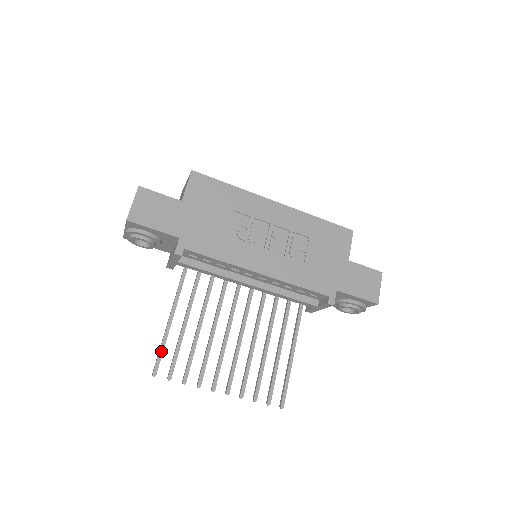
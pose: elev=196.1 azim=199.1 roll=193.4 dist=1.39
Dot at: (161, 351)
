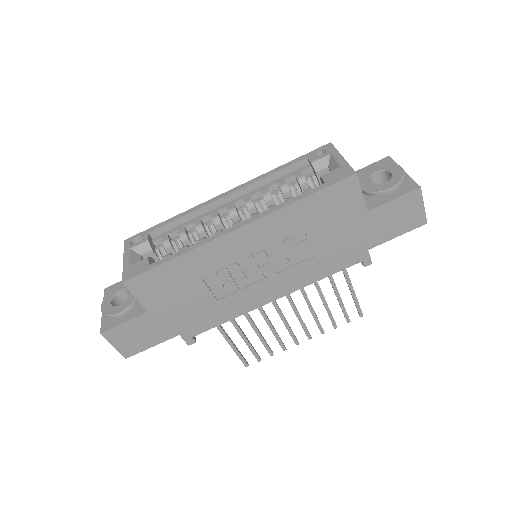
Dot at: (239, 355)
